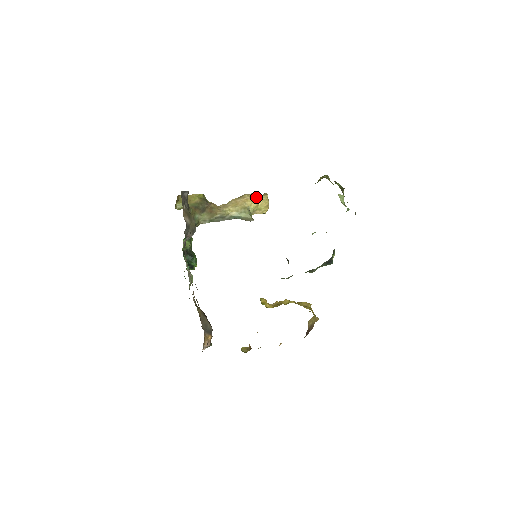
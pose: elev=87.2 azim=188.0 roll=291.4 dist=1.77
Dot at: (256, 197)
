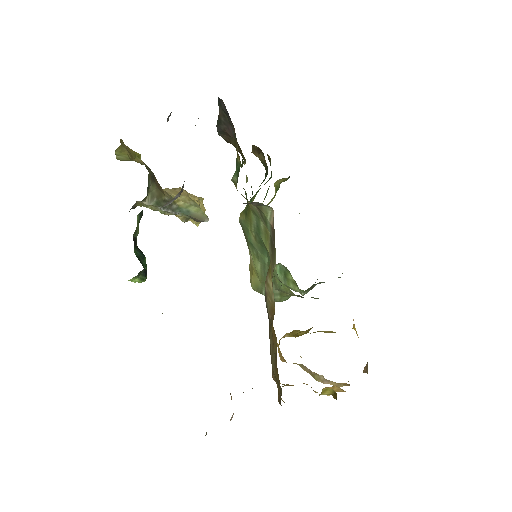
Dot at: occluded
